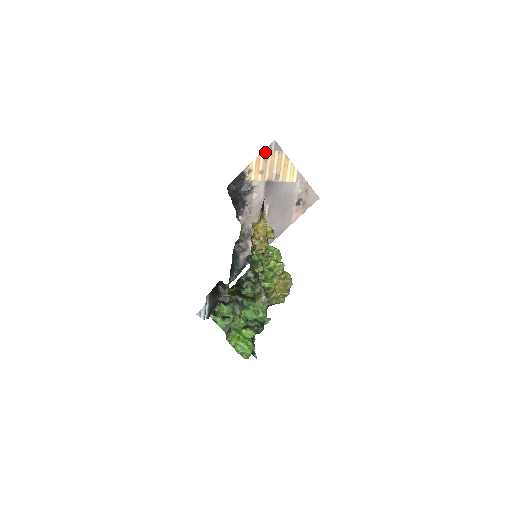
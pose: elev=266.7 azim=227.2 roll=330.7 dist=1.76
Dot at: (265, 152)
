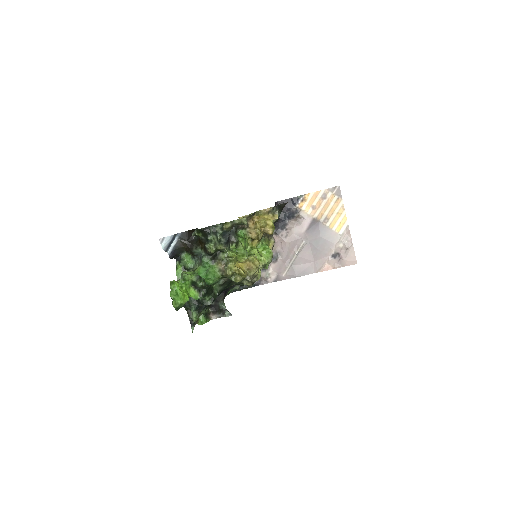
Dot at: (325, 191)
